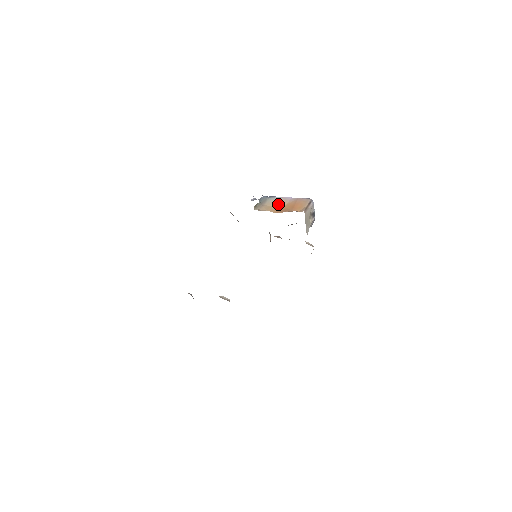
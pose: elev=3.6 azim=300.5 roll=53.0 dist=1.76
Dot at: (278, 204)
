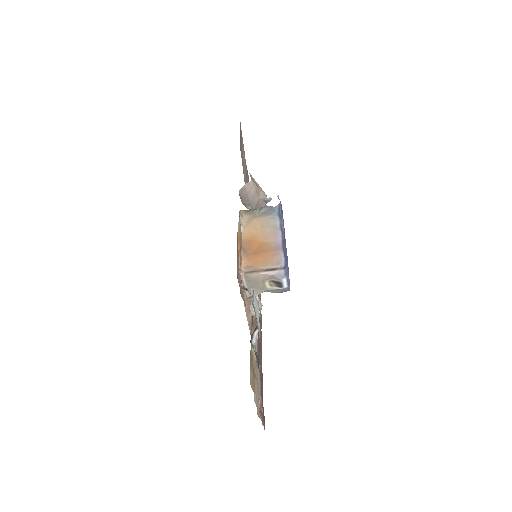
Dot at: (264, 232)
